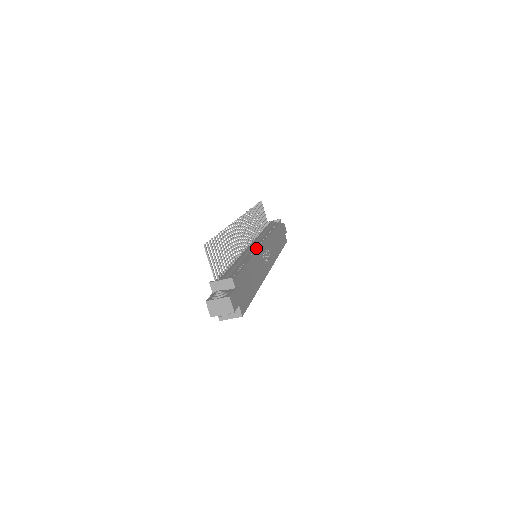
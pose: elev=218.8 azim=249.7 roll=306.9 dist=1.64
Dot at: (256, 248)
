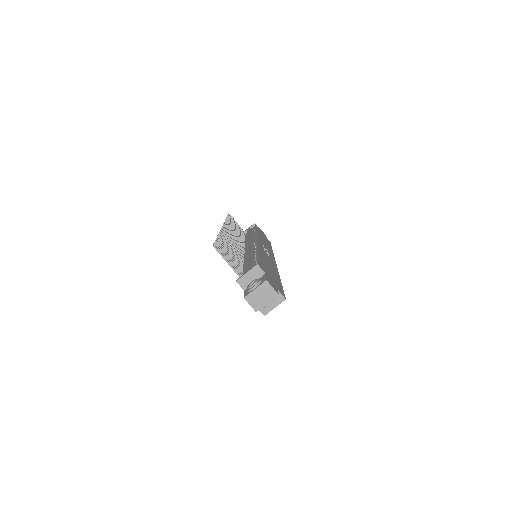
Dot at: (254, 245)
